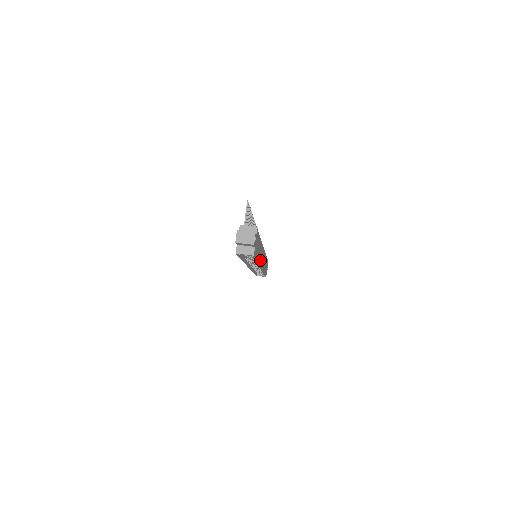
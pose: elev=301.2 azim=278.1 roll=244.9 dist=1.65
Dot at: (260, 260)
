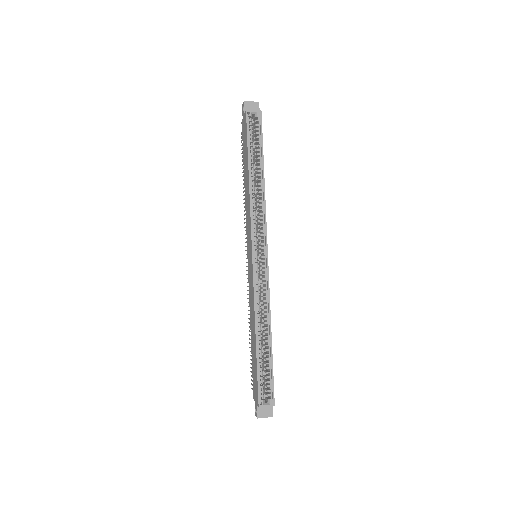
Dot at: occluded
